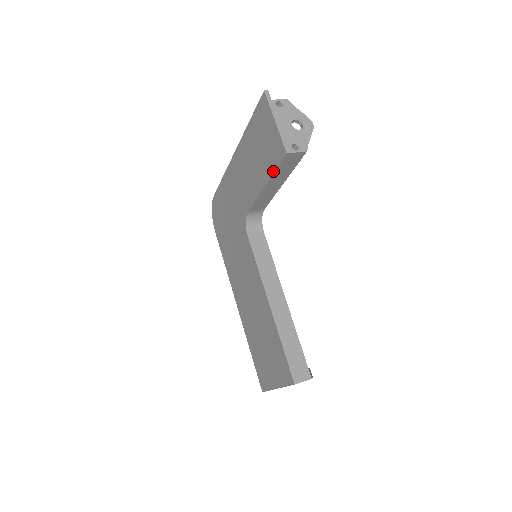
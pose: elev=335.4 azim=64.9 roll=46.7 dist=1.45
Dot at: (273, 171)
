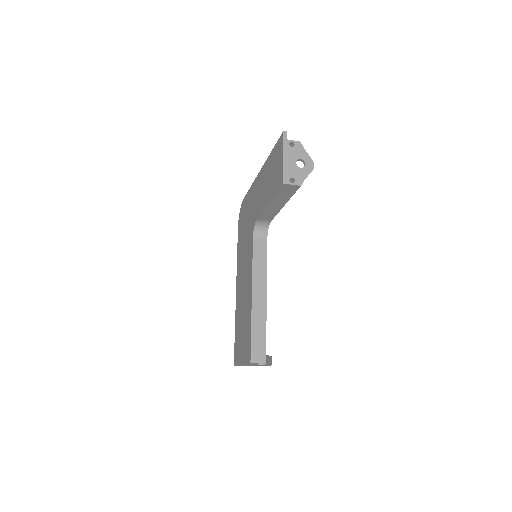
Dot at: (275, 194)
